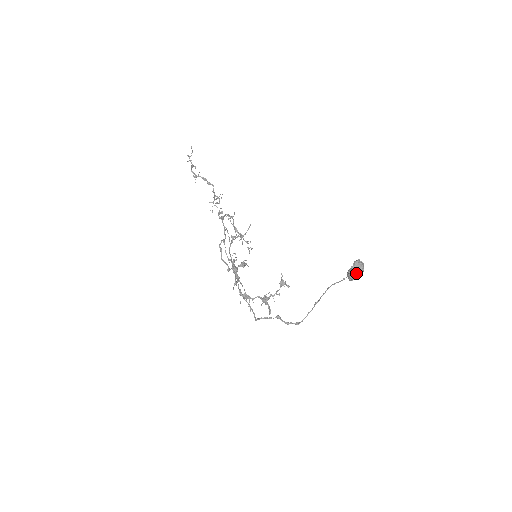
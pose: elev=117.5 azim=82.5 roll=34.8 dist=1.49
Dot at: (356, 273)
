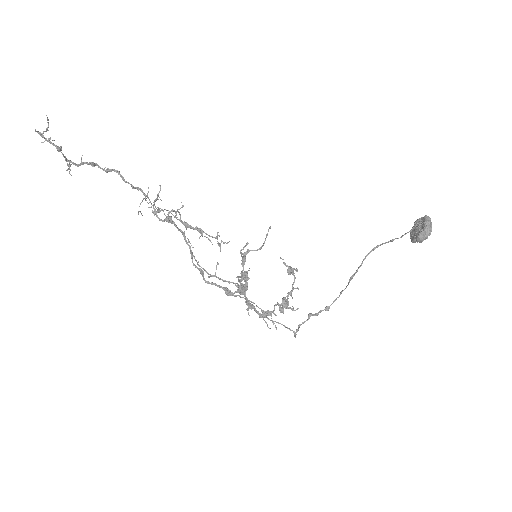
Dot at: (430, 234)
